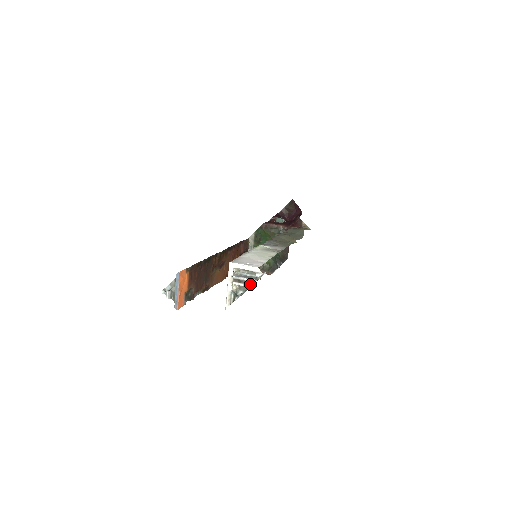
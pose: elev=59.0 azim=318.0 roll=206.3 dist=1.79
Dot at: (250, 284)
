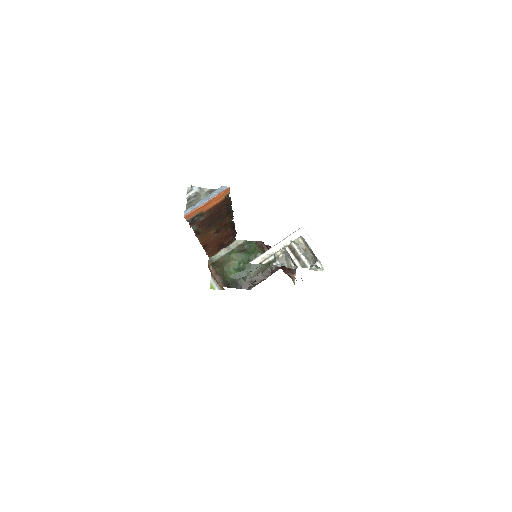
Dot at: (302, 265)
